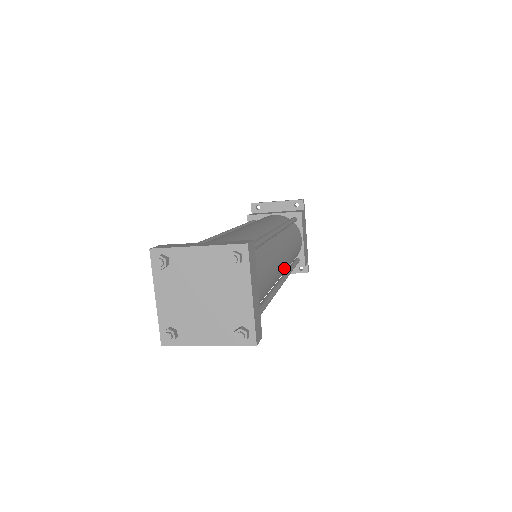
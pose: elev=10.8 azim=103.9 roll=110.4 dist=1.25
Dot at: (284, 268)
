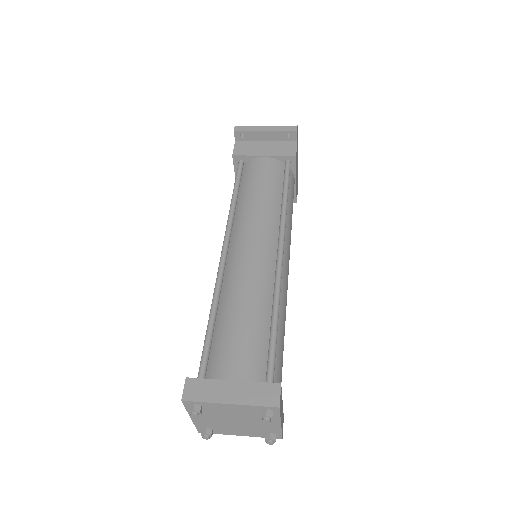
Dot at: occluded
